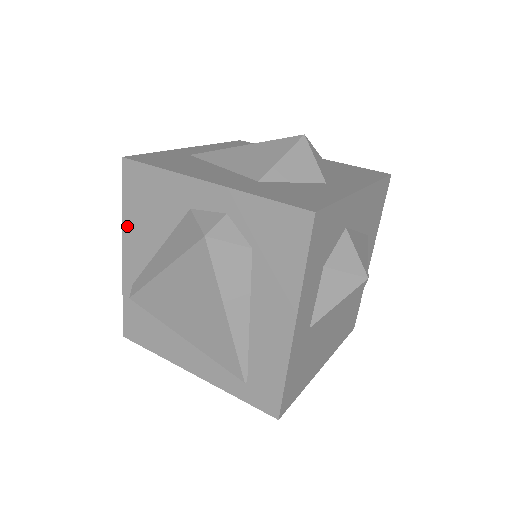
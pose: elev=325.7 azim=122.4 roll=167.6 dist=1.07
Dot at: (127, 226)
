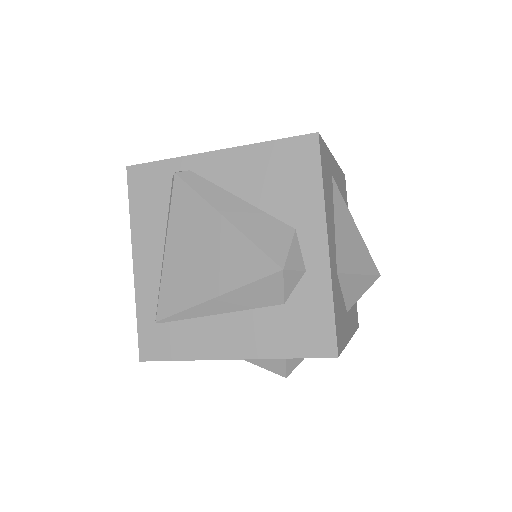
Dot at: (249, 152)
